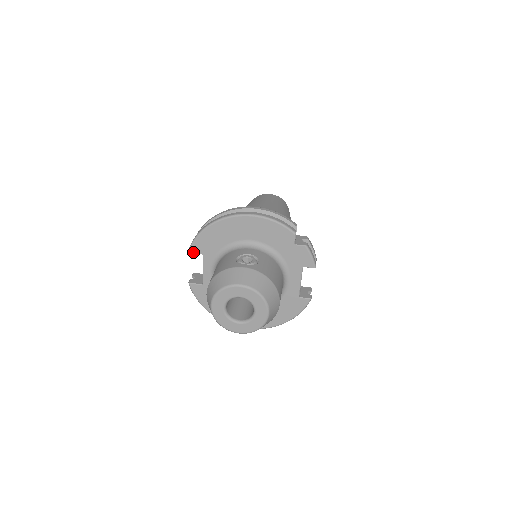
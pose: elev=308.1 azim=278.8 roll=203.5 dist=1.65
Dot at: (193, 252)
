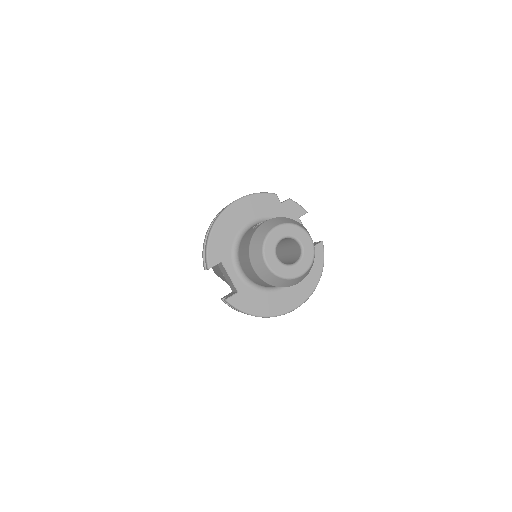
Dot at: (212, 265)
